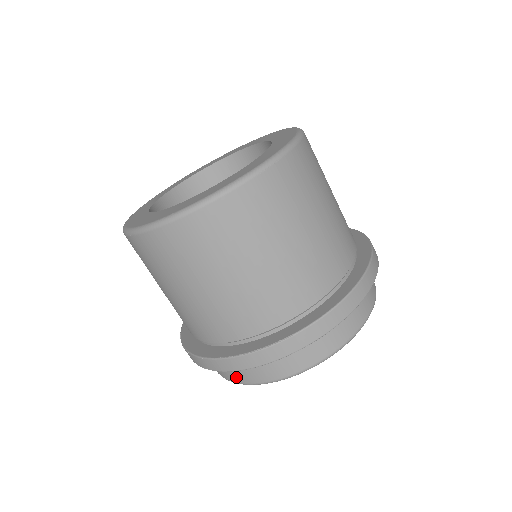
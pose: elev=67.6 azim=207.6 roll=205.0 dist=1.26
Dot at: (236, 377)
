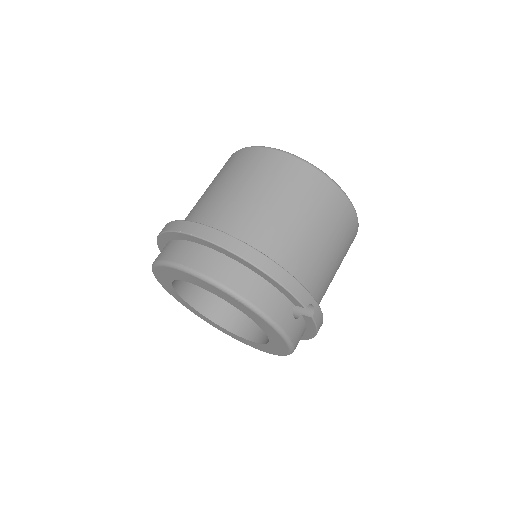
Dot at: occluded
